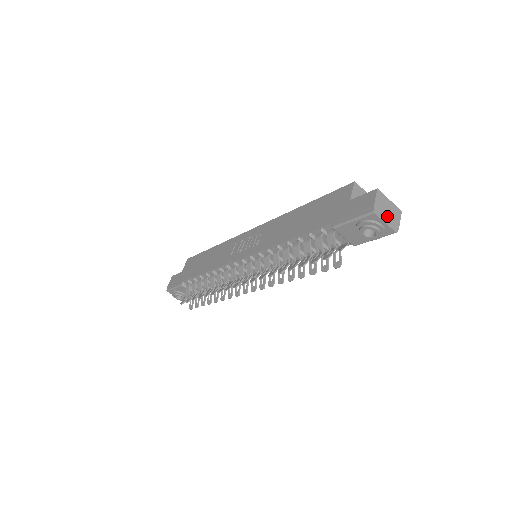
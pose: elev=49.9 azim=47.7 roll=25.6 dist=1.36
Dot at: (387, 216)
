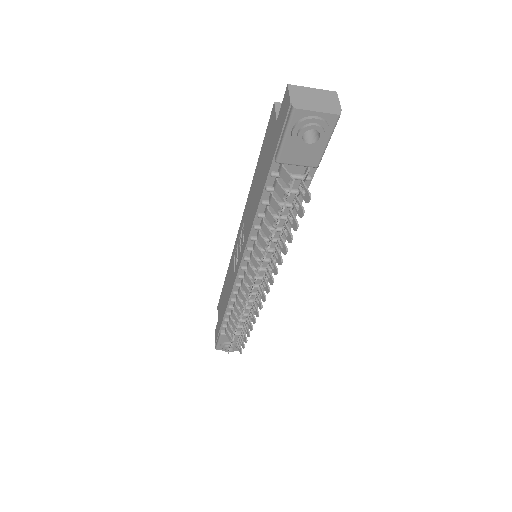
Dot at: (316, 104)
